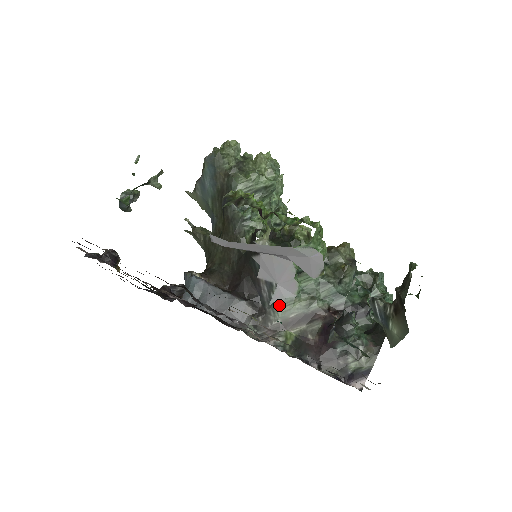
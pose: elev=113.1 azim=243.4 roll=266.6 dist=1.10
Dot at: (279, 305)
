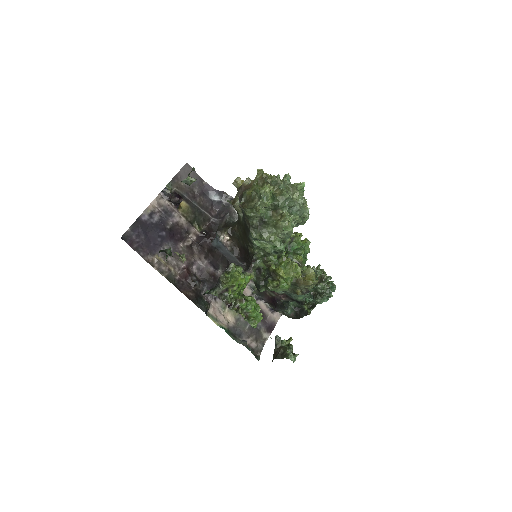
Dot at: occluded
